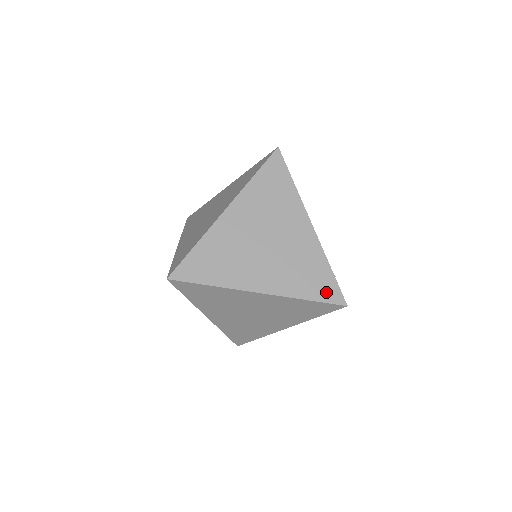
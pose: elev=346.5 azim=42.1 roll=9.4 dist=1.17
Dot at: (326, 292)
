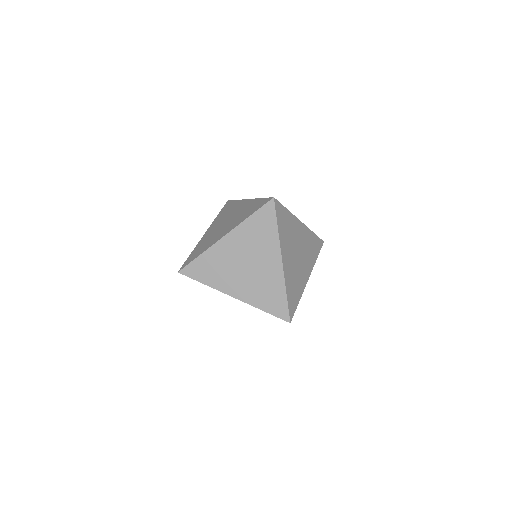
Dot at: (292, 305)
